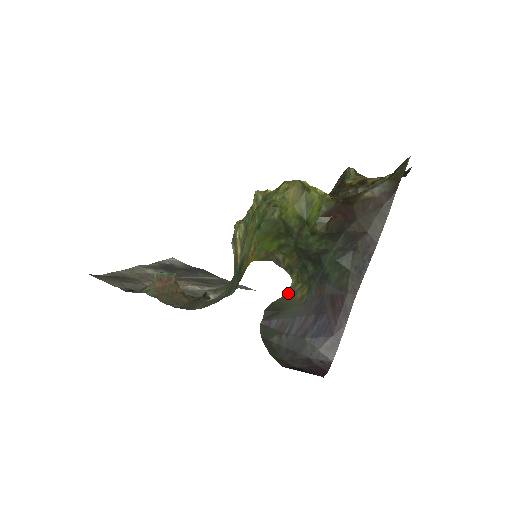
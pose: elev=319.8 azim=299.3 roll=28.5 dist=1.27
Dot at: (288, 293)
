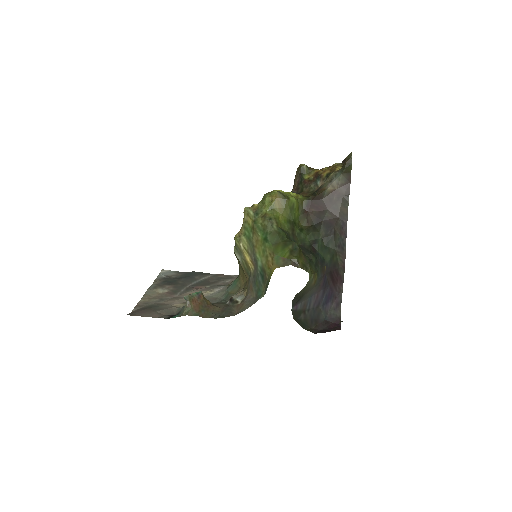
Dot at: (307, 284)
